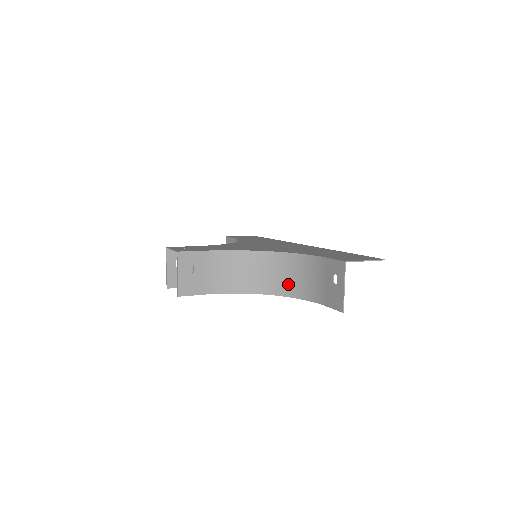
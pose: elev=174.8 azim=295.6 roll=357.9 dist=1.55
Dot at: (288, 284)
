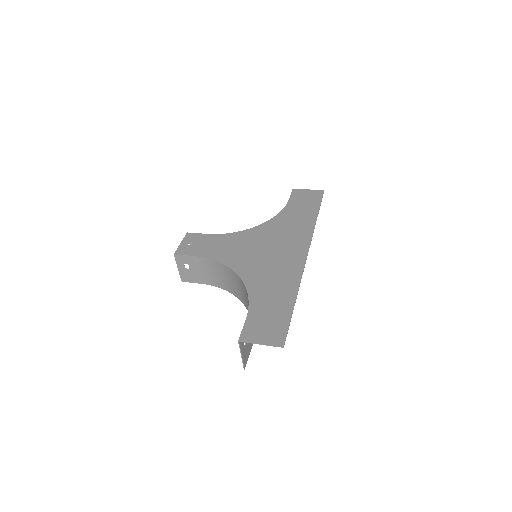
Dot at: occluded
